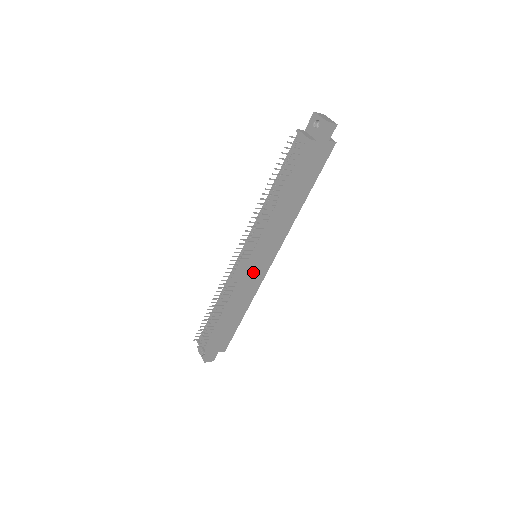
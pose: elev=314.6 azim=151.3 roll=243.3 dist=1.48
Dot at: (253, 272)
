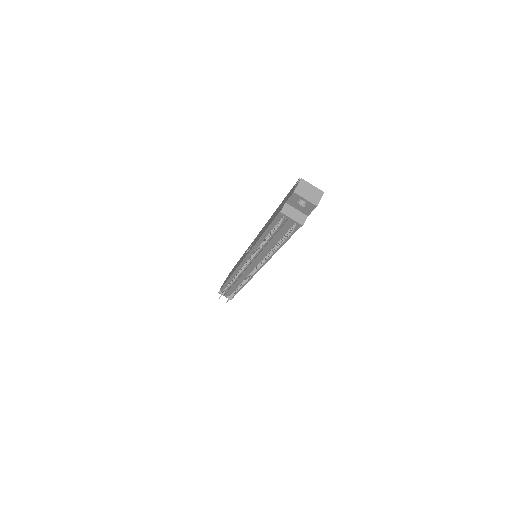
Dot at: occluded
